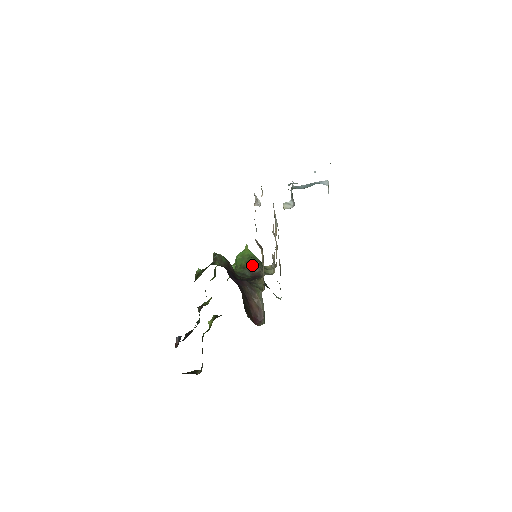
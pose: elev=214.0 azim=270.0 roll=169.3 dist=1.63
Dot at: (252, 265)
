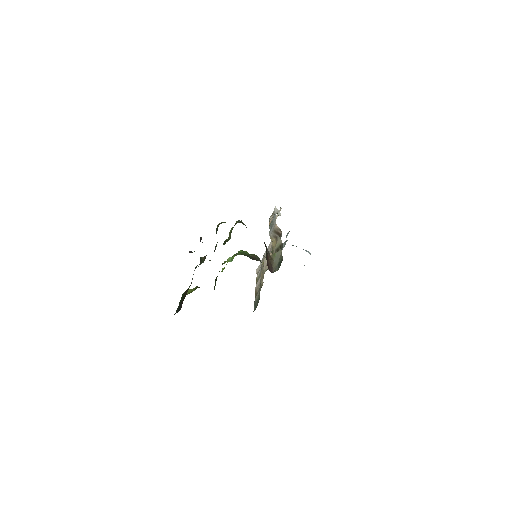
Dot at: (255, 256)
